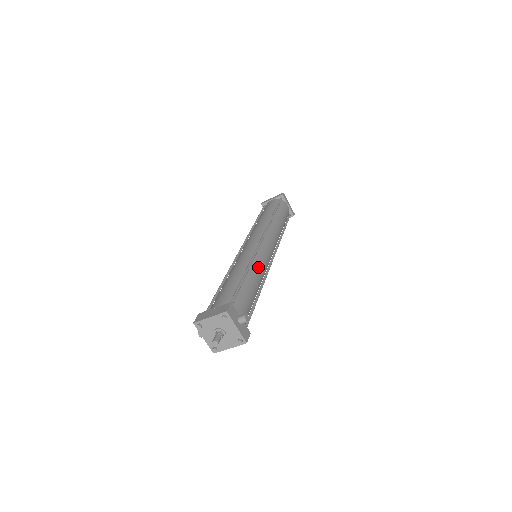
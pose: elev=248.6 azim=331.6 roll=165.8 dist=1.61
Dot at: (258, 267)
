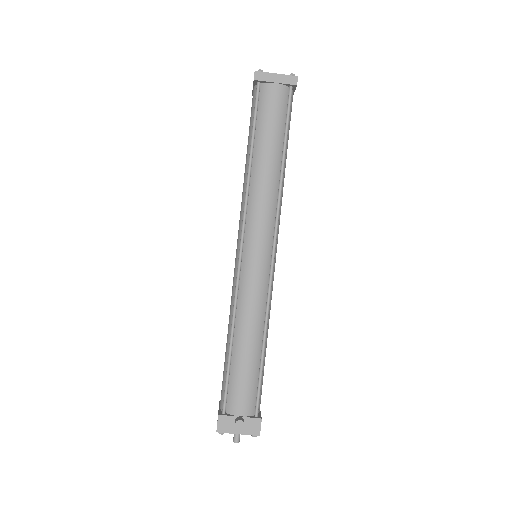
Dot at: (246, 311)
